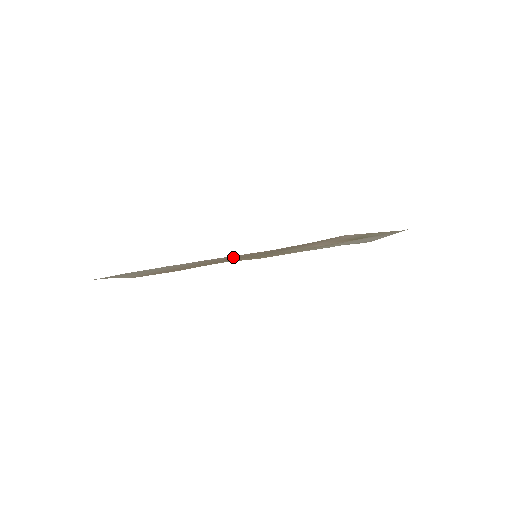
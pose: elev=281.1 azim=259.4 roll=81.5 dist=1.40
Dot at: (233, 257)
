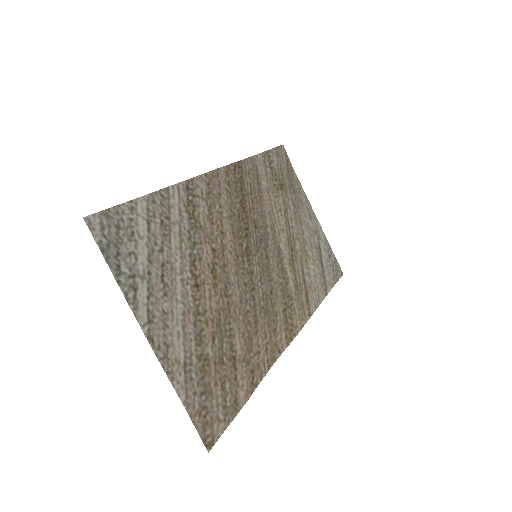
Dot at: (214, 207)
